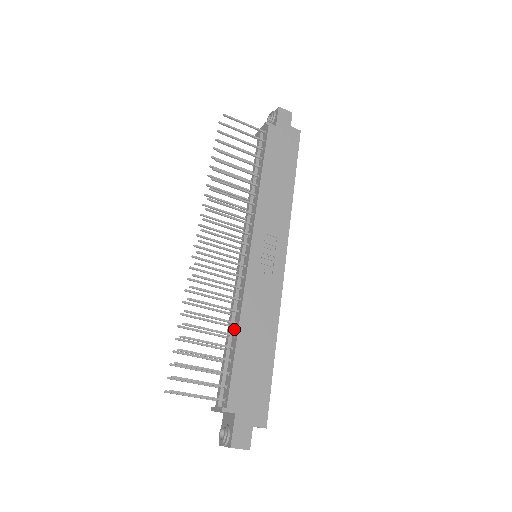
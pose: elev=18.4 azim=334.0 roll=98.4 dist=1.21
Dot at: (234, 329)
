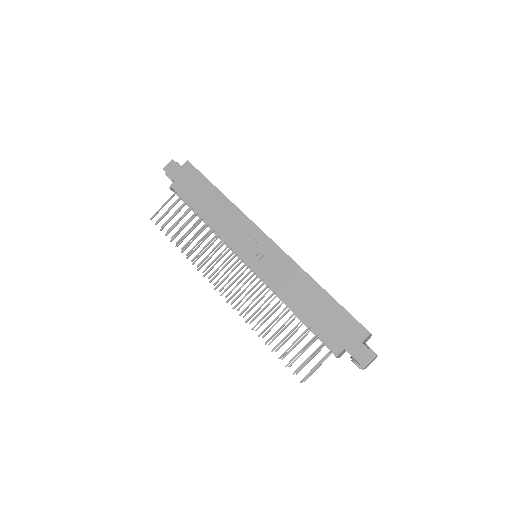
Dot at: (292, 309)
